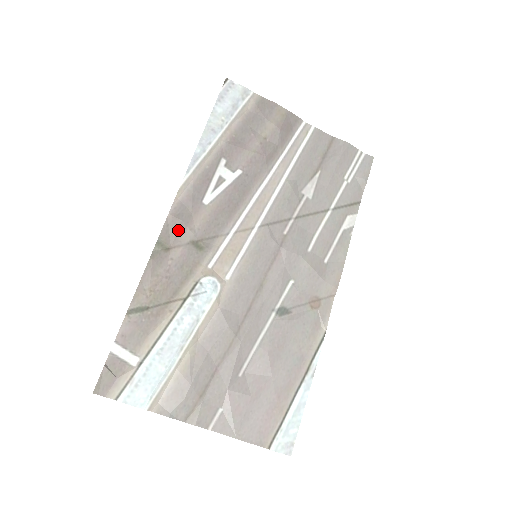
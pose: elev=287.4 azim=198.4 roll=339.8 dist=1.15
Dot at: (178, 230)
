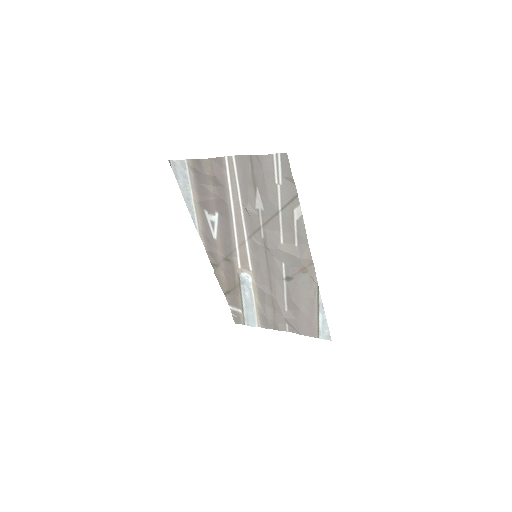
Dot at: (215, 256)
